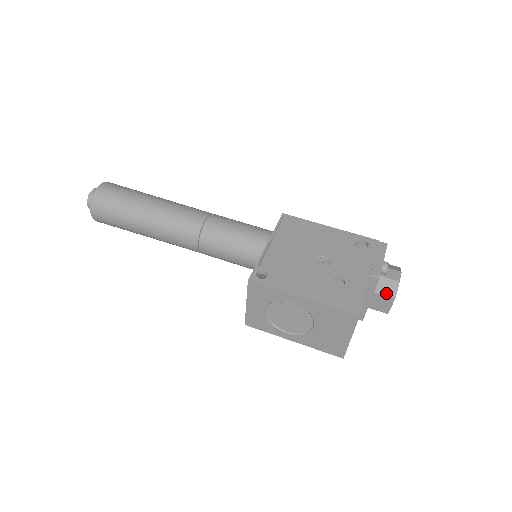
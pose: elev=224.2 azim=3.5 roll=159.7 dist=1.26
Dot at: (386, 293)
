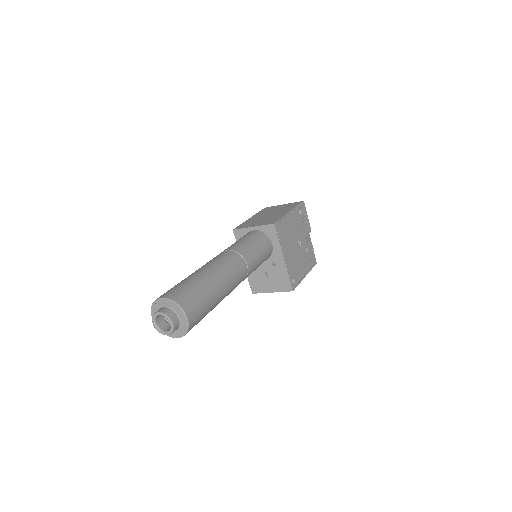
Dot at: occluded
